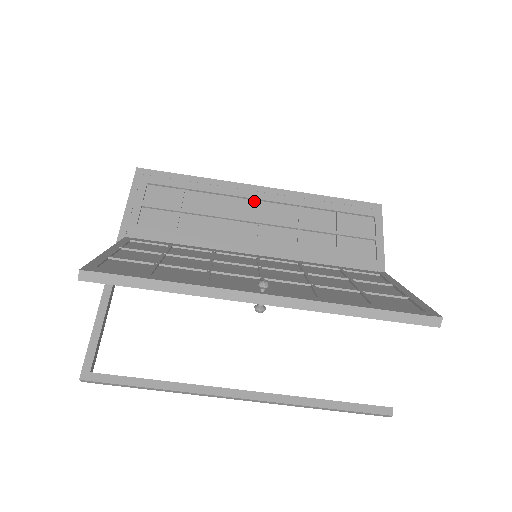
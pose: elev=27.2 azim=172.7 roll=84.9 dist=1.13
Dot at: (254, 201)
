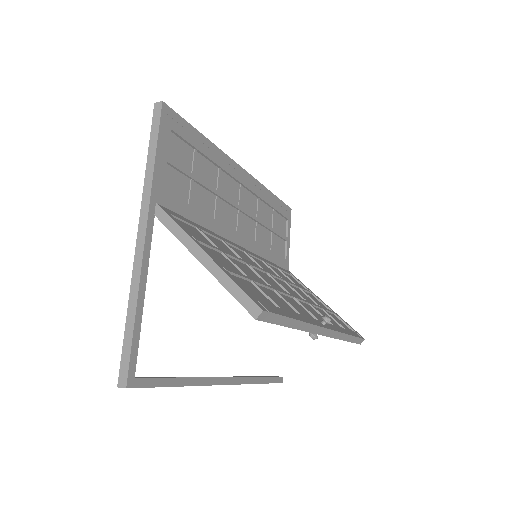
Dot at: (236, 183)
